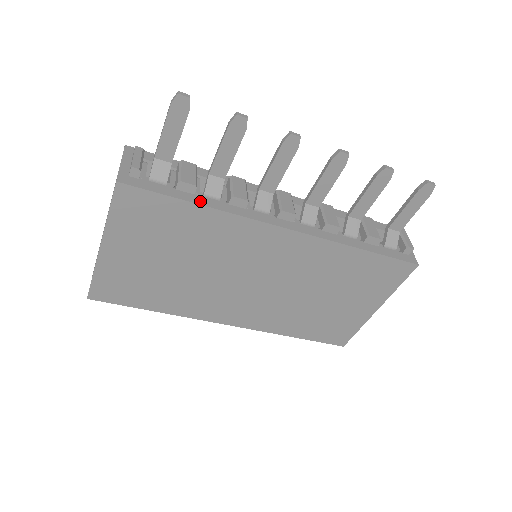
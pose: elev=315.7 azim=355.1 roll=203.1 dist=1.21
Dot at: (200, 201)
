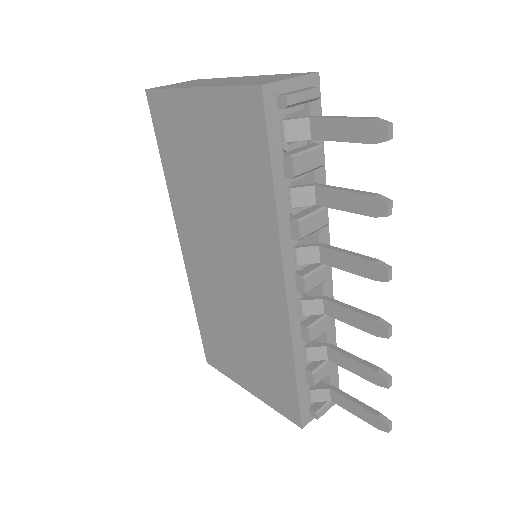
Dot at: (279, 187)
